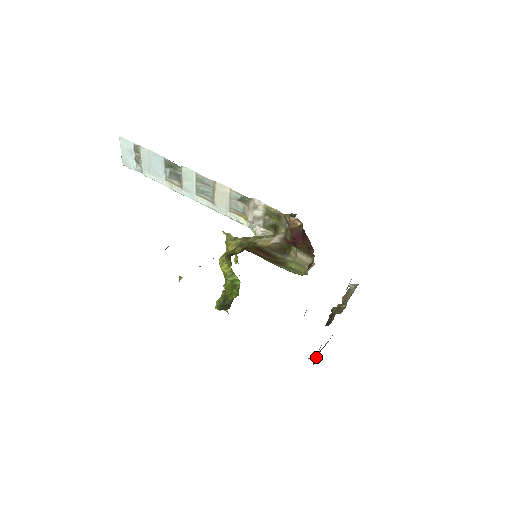
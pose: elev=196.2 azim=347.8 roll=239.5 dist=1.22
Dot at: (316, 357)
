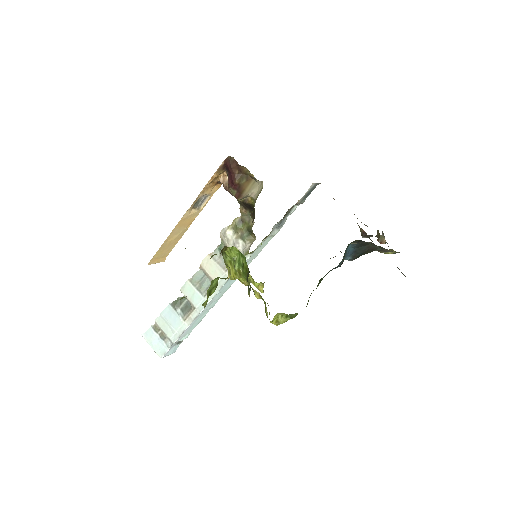
Dot at: occluded
